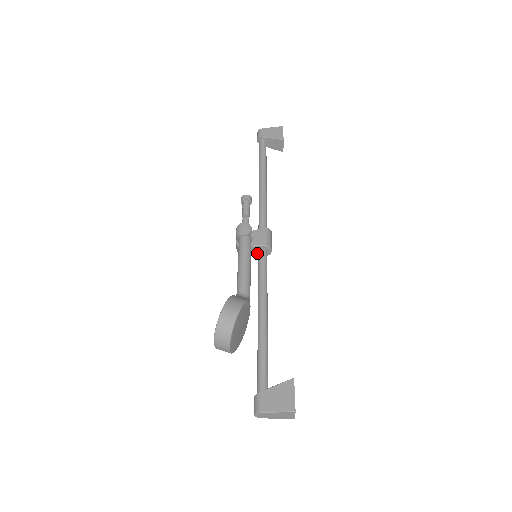
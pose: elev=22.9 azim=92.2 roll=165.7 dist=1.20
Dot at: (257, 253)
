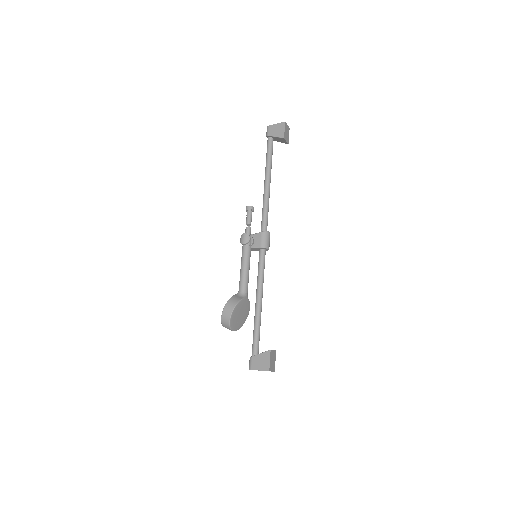
Dot at: occluded
